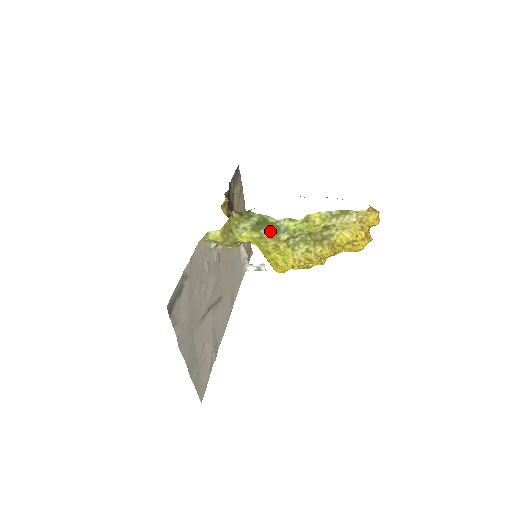
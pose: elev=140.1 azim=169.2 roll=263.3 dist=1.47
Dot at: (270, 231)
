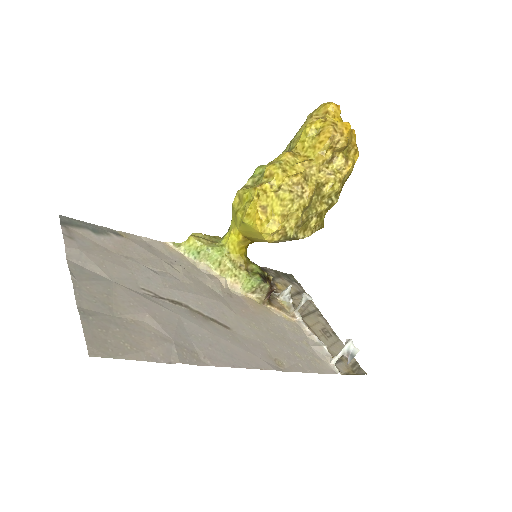
Dot at: occluded
